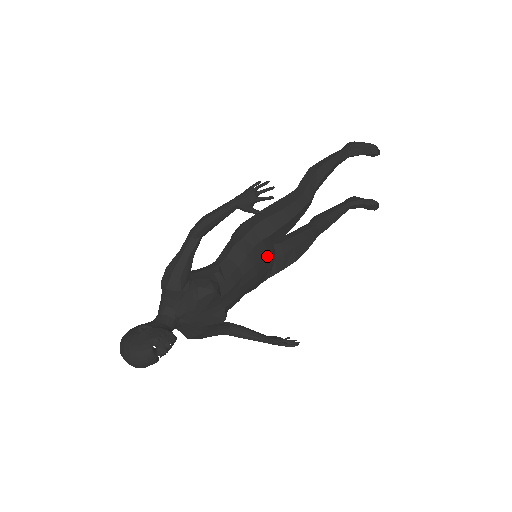
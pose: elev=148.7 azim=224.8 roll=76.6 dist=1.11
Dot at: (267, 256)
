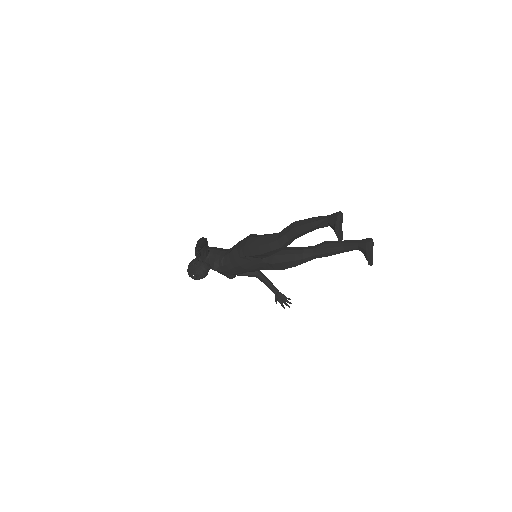
Dot at: (253, 263)
